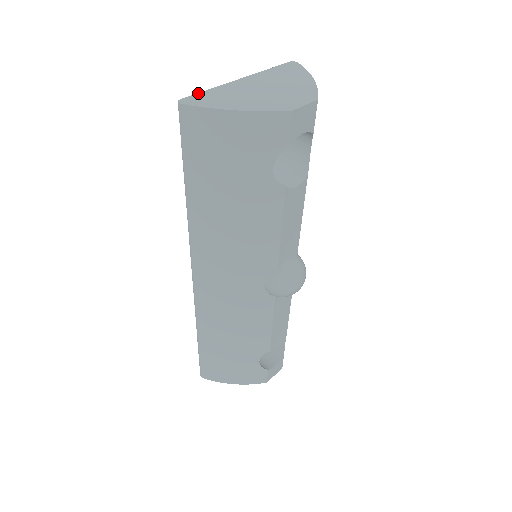
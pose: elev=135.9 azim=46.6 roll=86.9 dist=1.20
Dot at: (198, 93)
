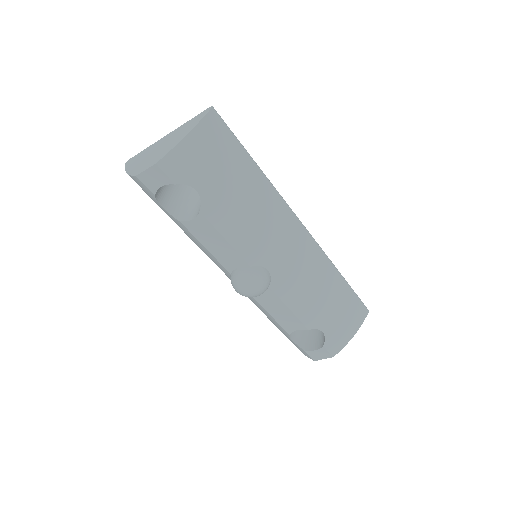
Dot at: (140, 152)
